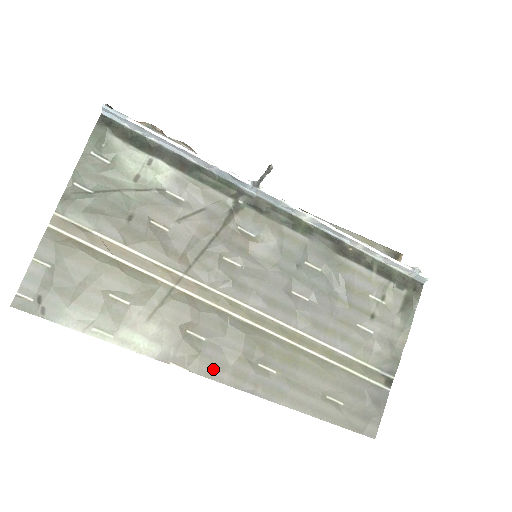
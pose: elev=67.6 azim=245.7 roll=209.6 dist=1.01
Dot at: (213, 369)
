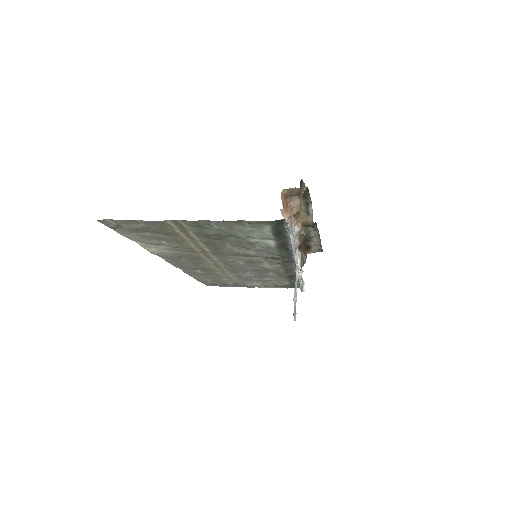
Dot at: (175, 263)
